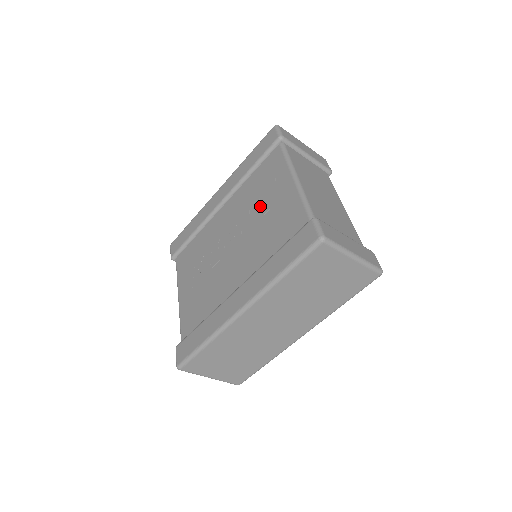
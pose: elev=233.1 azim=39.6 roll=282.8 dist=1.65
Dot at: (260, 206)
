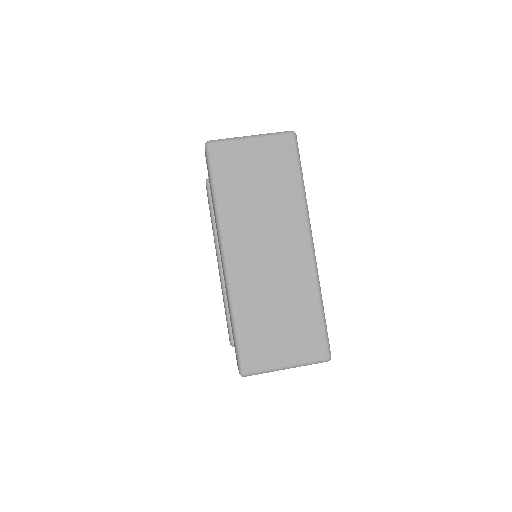
Dot at: occluded
